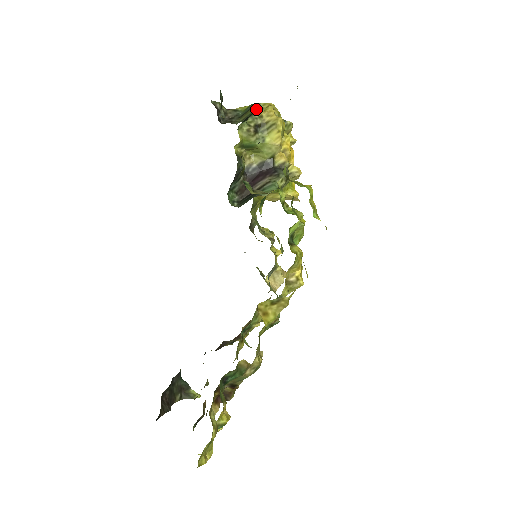
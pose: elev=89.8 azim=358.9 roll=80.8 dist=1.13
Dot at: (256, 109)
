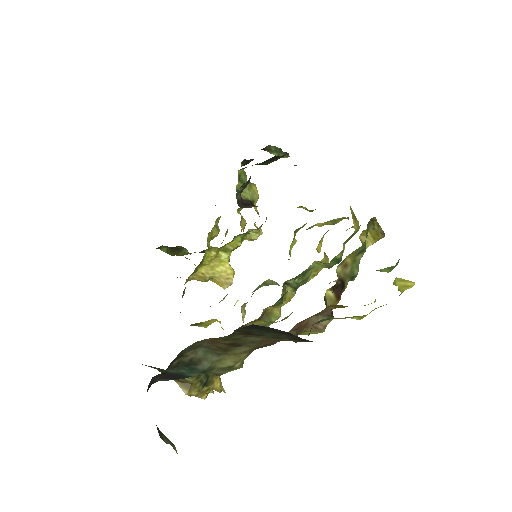
Dot at: occluded
